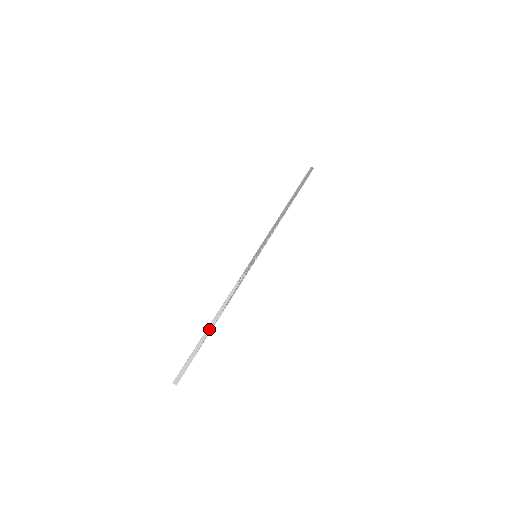
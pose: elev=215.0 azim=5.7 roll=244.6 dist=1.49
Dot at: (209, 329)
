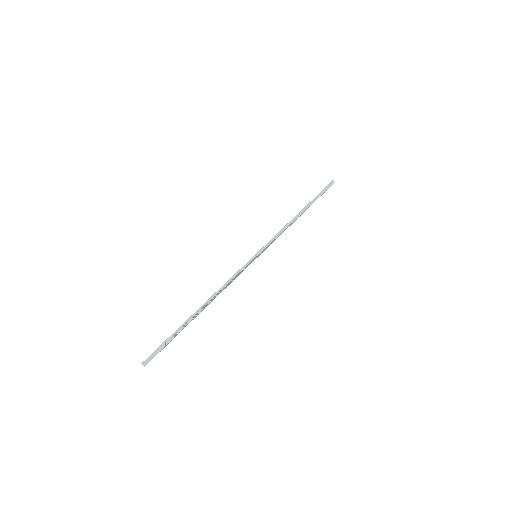
Dot at: (192, 318)
